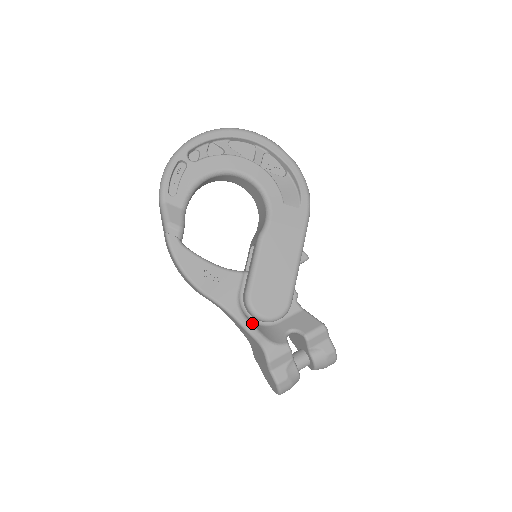
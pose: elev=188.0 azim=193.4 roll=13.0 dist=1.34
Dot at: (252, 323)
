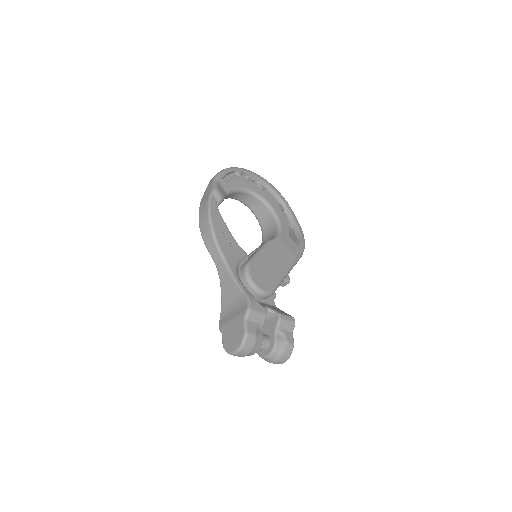
Dot at: (242, 284)
